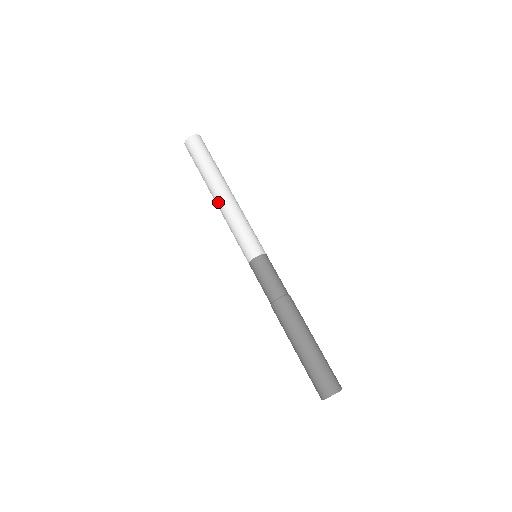
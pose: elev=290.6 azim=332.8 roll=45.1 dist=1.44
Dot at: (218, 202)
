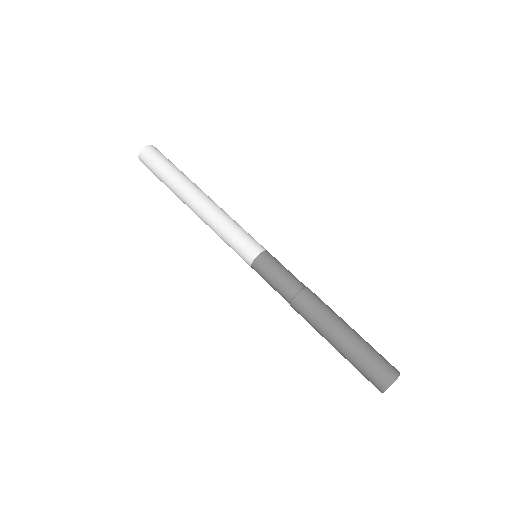
Dot at: (199, 204)
